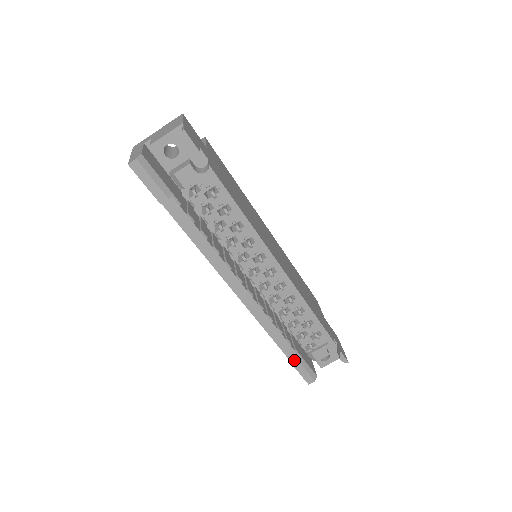
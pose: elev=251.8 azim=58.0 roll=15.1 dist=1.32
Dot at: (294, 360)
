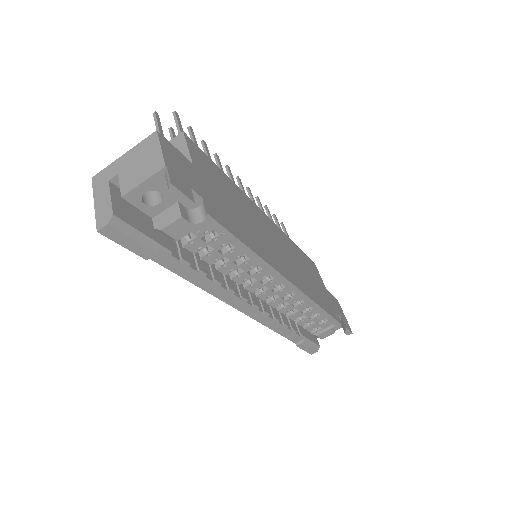
Dot at: (299, 342)
